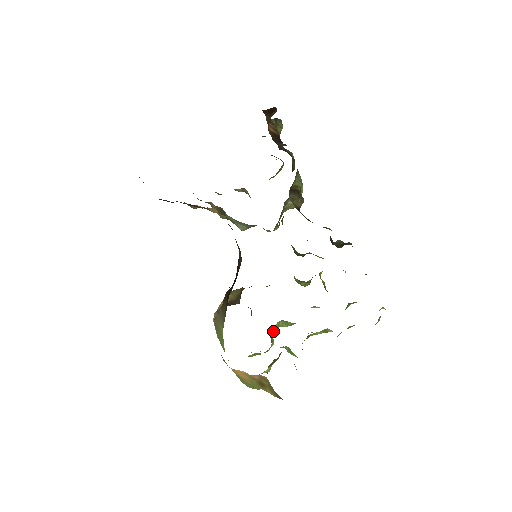
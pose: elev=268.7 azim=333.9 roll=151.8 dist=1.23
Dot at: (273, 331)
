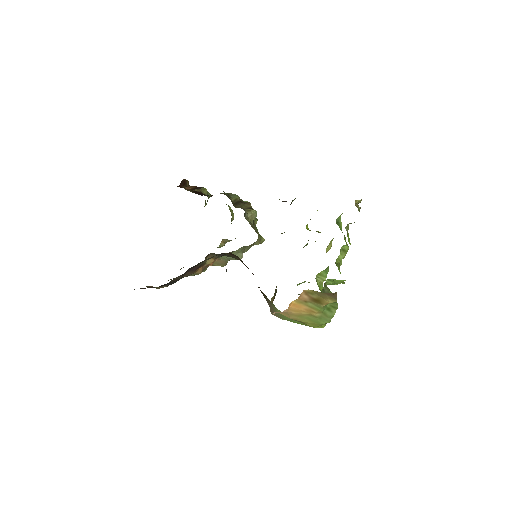
Dot at: (321, 289)
